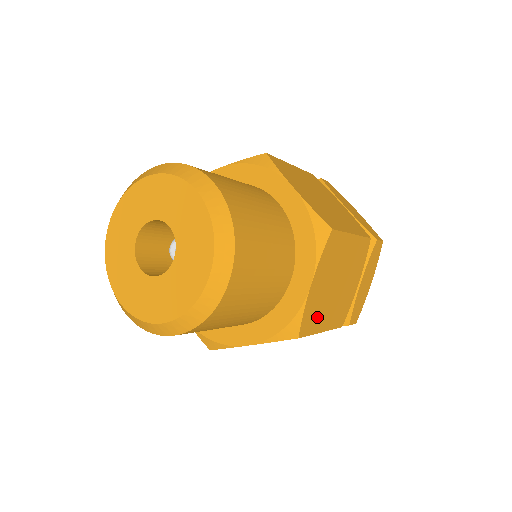
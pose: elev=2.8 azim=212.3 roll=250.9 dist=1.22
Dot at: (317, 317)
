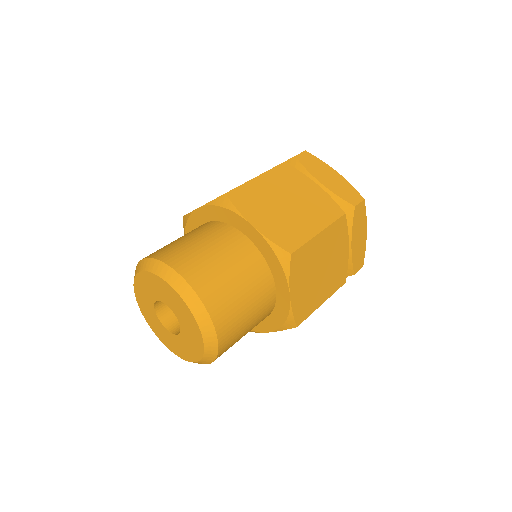
Dot at: (310, 302)
